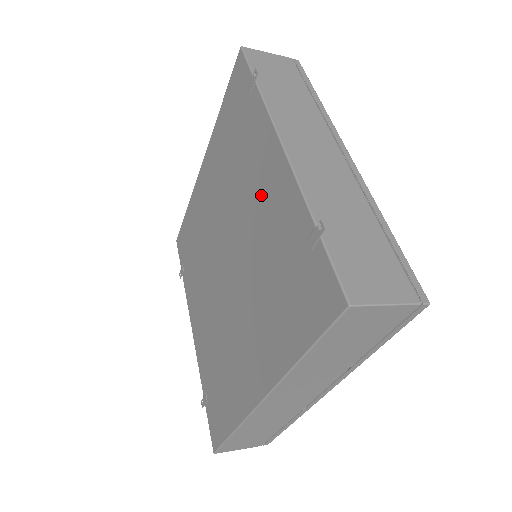
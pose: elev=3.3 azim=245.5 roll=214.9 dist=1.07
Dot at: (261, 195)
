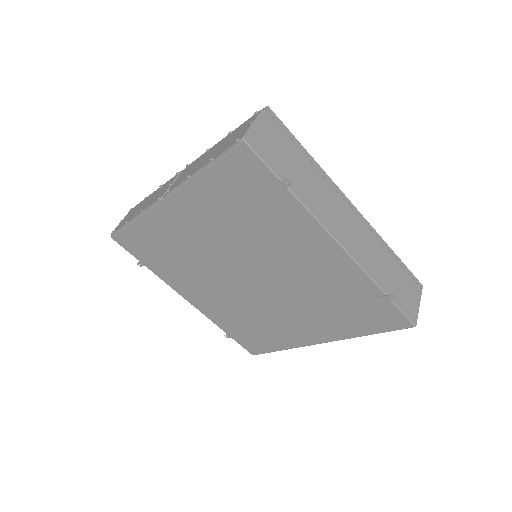
Dot at: (309, 261)
